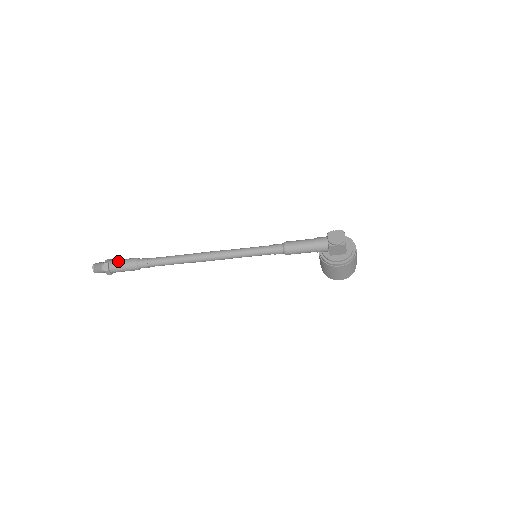
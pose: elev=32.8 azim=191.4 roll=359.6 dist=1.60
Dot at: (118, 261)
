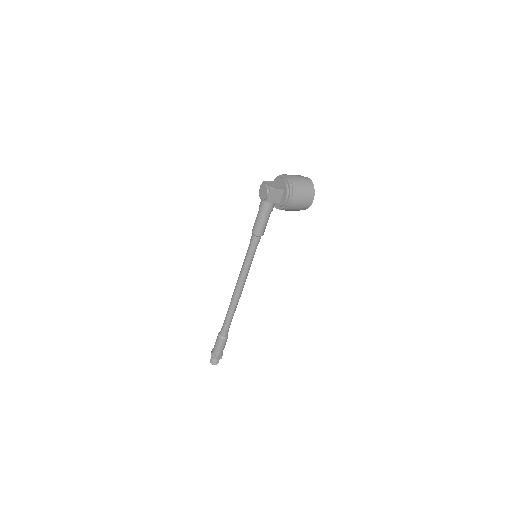
Dot at: (214, 347)
